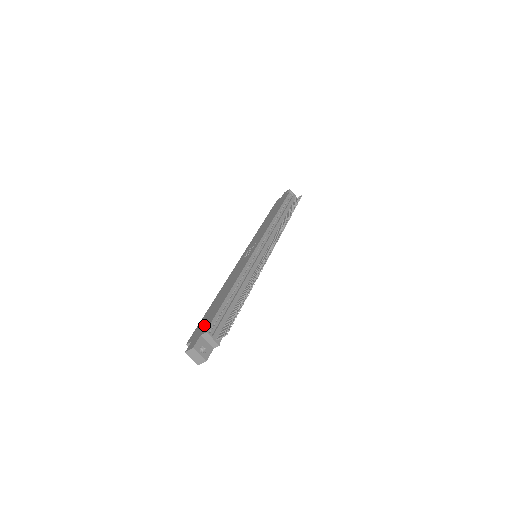
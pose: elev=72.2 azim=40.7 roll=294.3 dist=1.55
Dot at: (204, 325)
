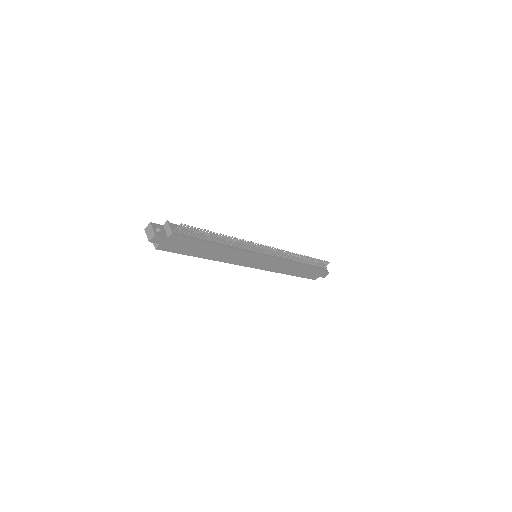
Dot at: occluded
